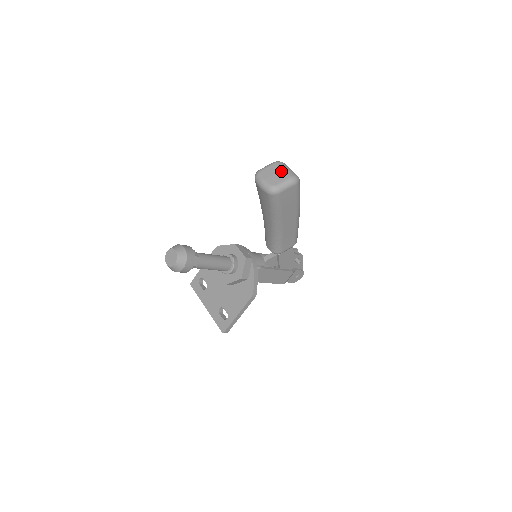
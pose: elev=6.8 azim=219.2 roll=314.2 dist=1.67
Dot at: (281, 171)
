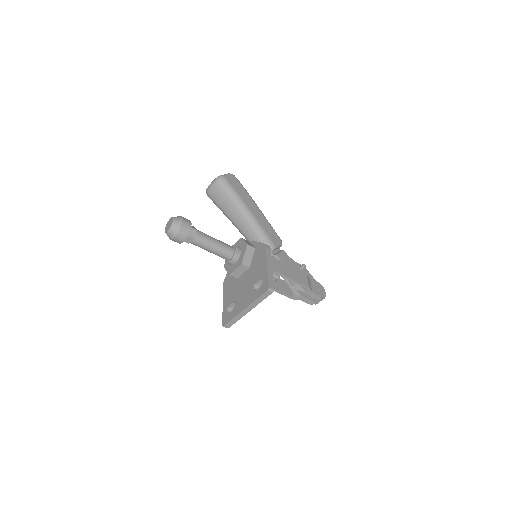
Dot at: occluded
